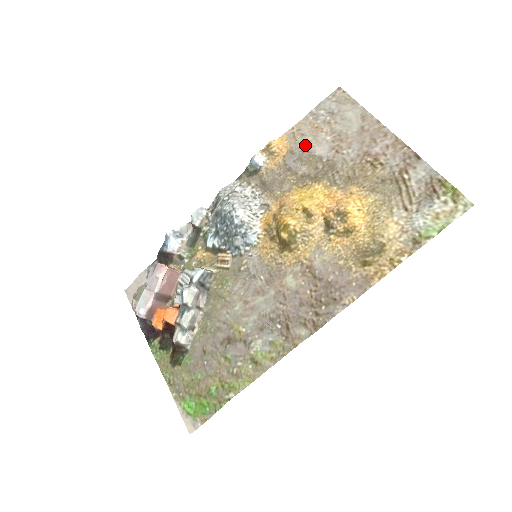
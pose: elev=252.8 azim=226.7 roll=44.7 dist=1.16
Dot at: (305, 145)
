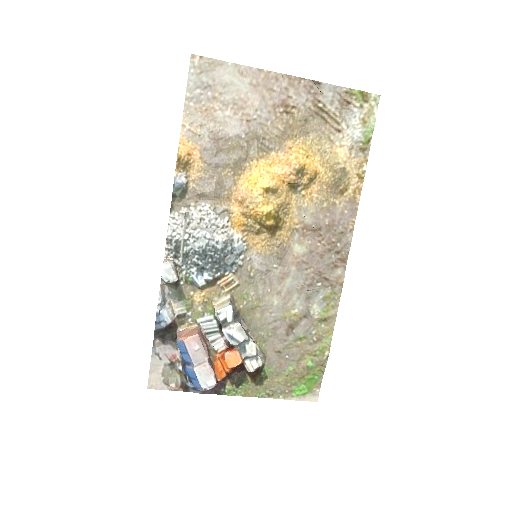
Dot at: (213, 134)
